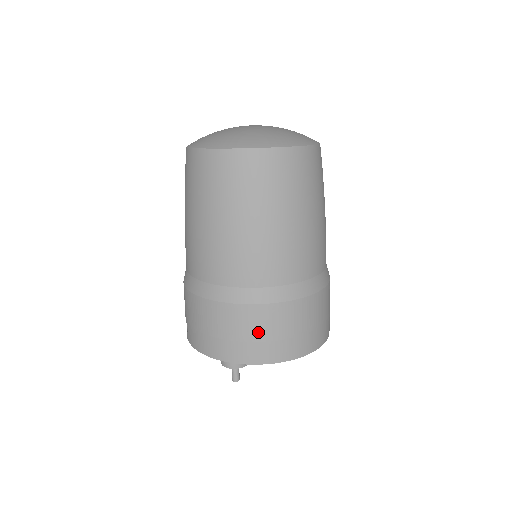
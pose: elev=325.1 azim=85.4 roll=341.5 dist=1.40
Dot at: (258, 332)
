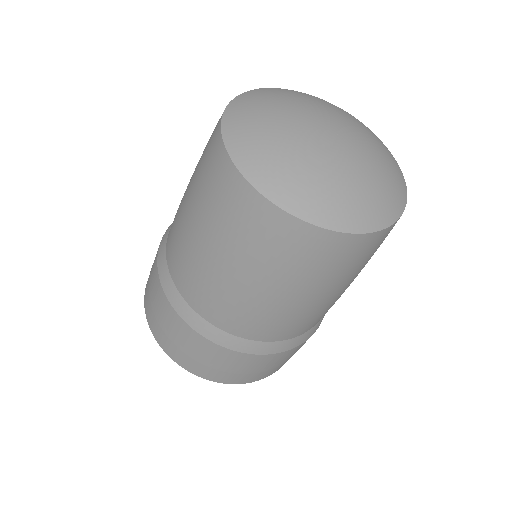
Dot at: (178, 339)
